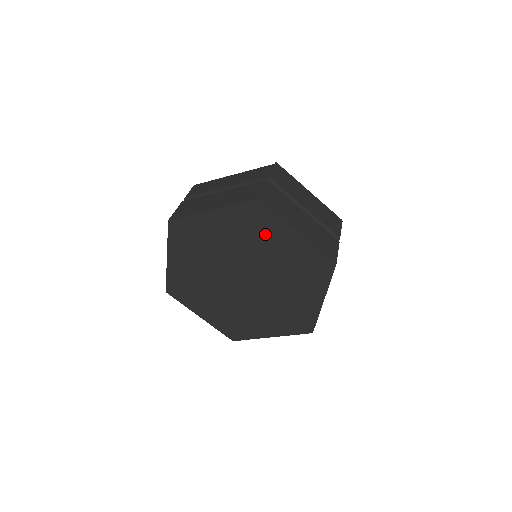
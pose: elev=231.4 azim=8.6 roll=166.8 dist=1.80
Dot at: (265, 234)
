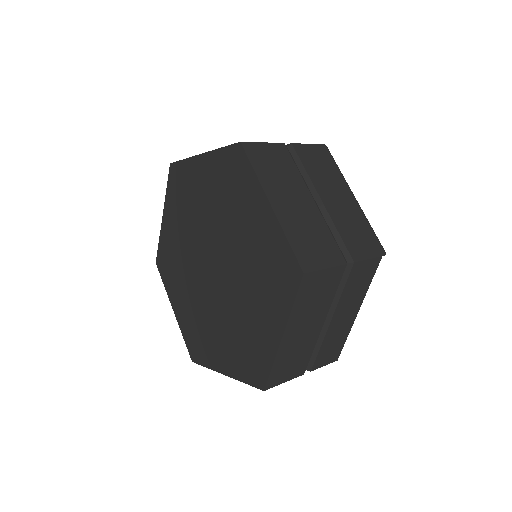
Dot at: (191, 190)
